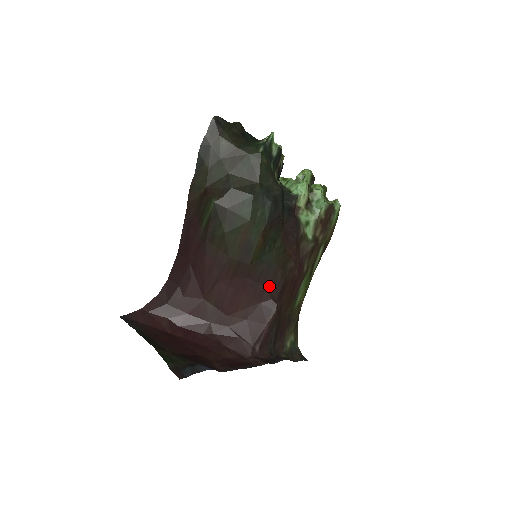
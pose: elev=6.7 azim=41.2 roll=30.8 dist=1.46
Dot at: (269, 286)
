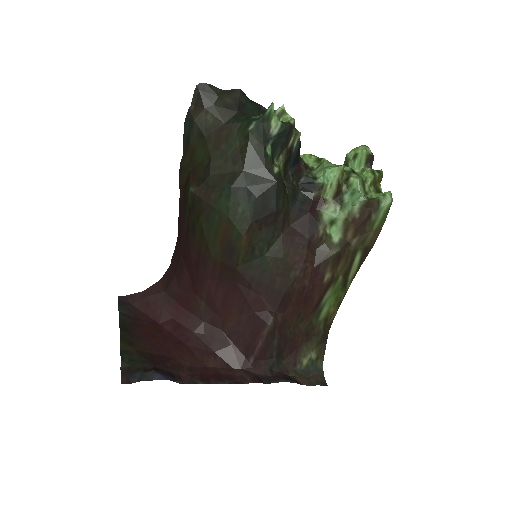
Dot at: (264, 295)
